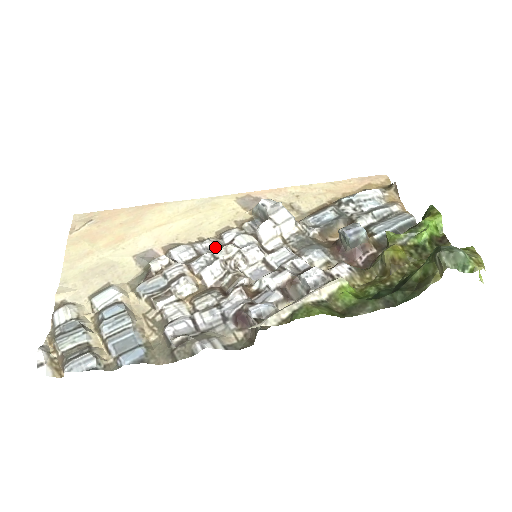
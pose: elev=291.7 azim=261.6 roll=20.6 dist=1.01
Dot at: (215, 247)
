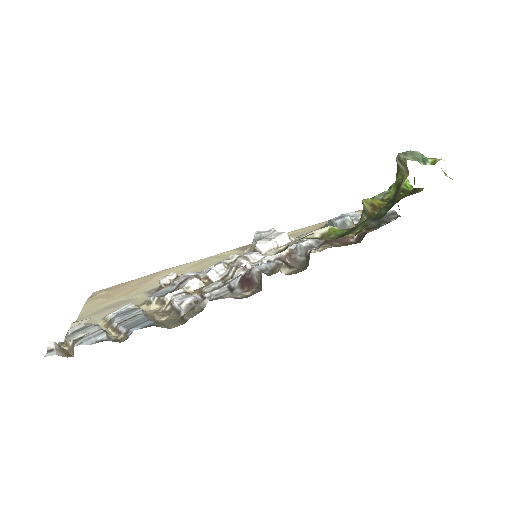
Dot at: occluded
